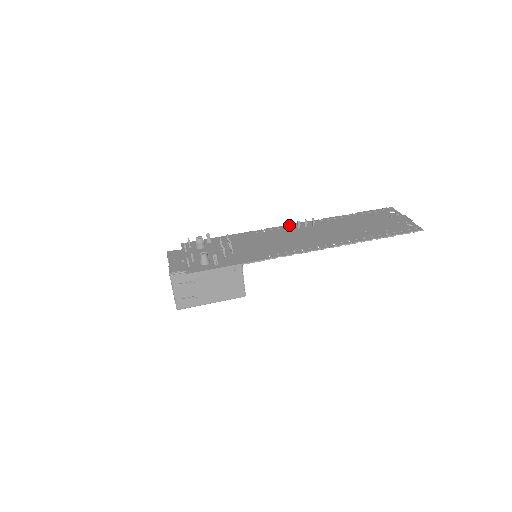
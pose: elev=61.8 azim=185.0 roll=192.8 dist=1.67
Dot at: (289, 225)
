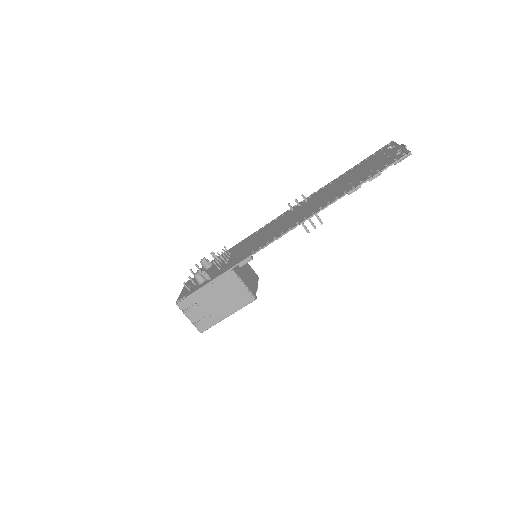
Dot at: (286, 211)
